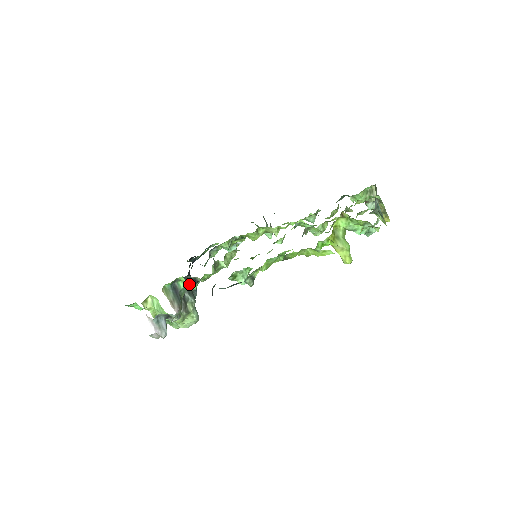
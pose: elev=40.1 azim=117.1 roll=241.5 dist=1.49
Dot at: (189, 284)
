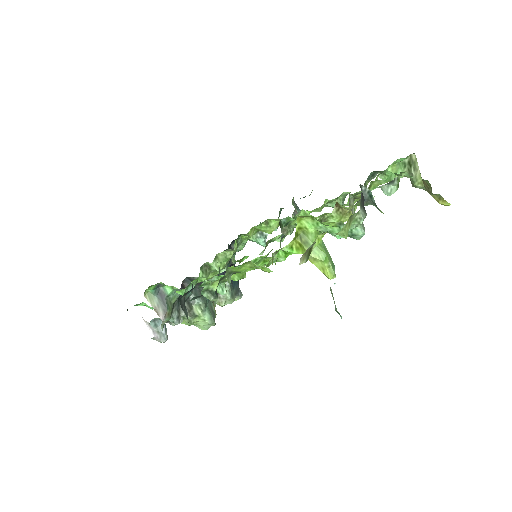
Dot at: occluded
